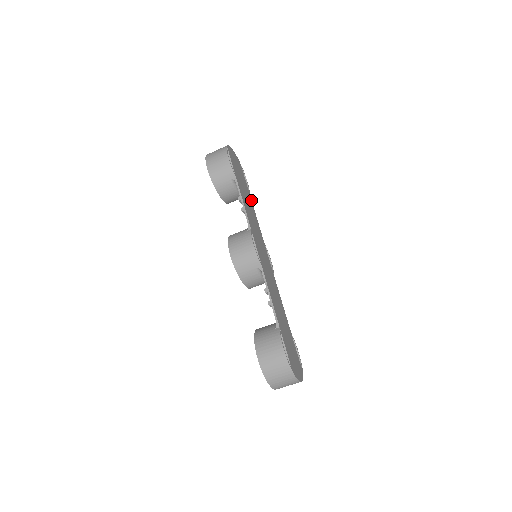
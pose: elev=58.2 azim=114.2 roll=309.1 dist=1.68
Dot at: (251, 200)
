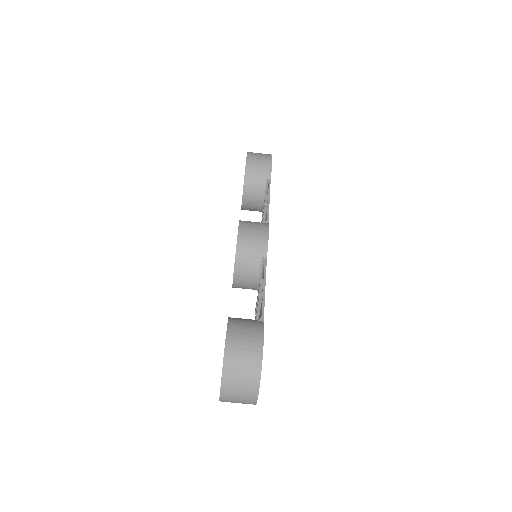
Dot at: occluded
